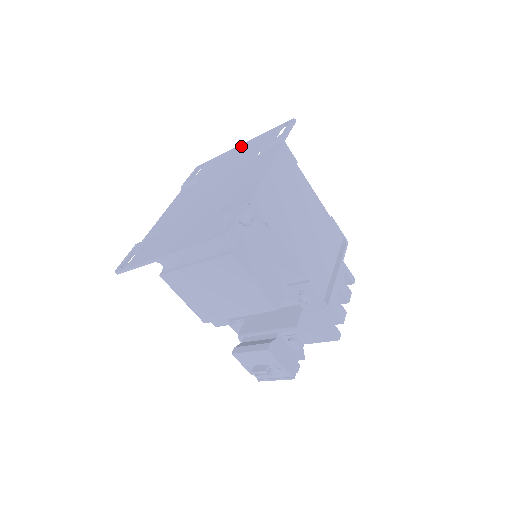
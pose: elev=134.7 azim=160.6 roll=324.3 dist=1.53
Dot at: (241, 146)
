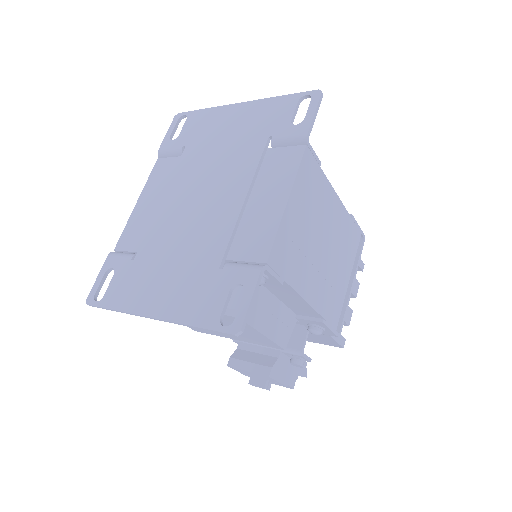
Dot at: (240, 109)
